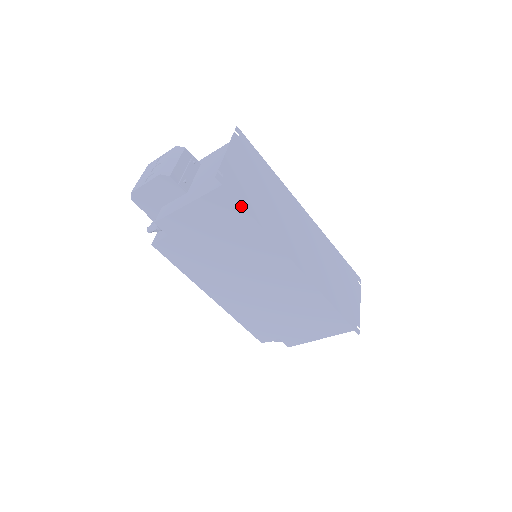
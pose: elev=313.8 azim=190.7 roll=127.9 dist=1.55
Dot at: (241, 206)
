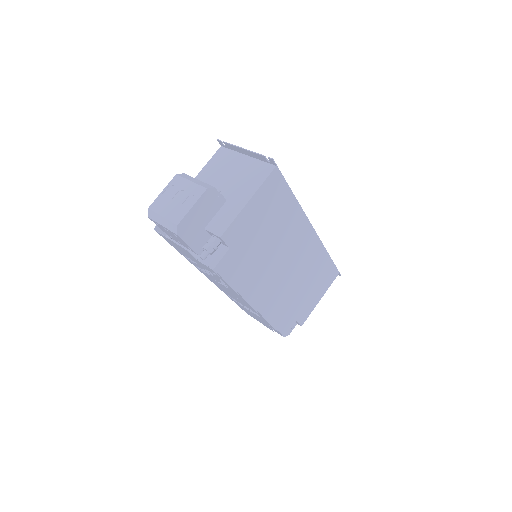
Dot at: (286, 183)
